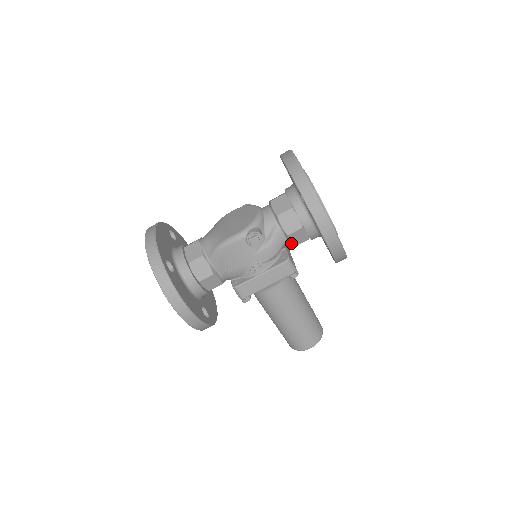
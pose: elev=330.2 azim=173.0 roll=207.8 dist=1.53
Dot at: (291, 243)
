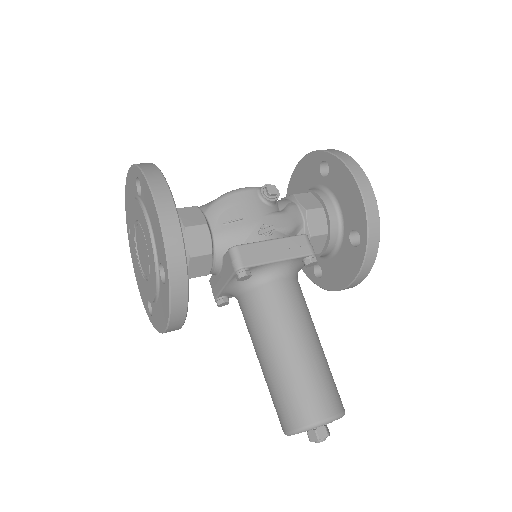
Dot at: (308, 227)
